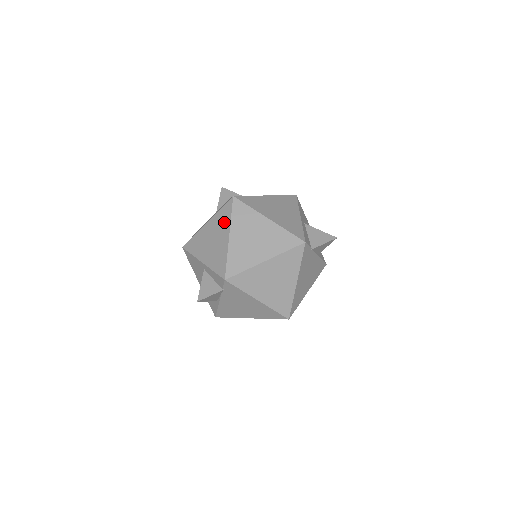
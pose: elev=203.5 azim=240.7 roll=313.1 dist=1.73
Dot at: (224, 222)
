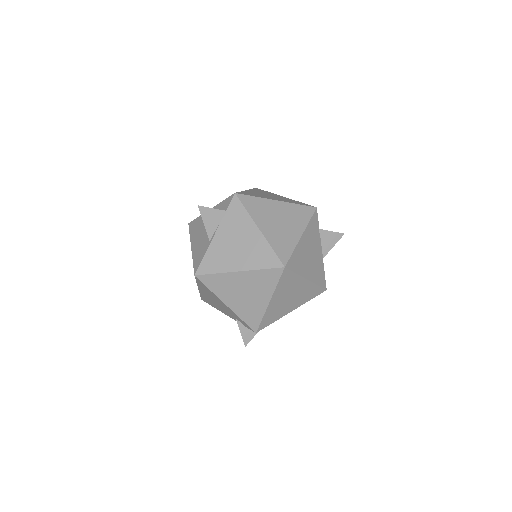
Dot at: occluded
